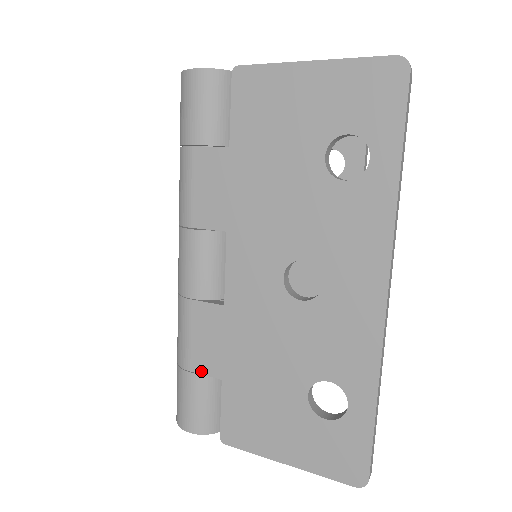
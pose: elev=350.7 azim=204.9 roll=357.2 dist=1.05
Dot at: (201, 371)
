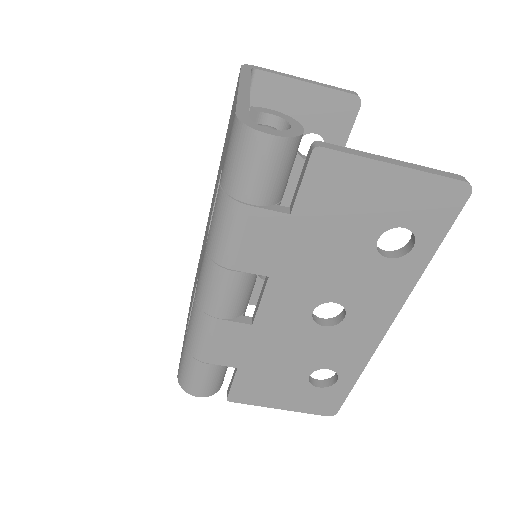
Dot at: (218, 363)
